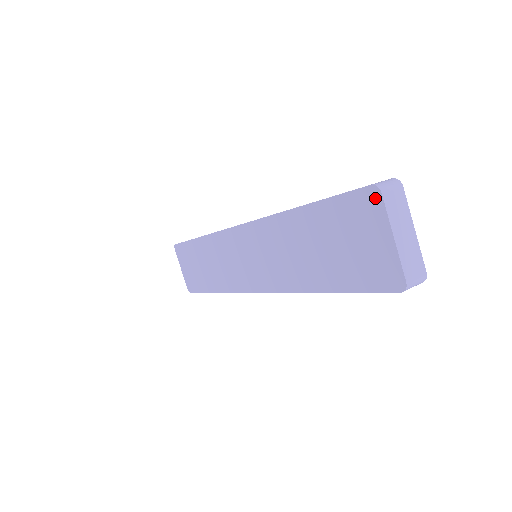
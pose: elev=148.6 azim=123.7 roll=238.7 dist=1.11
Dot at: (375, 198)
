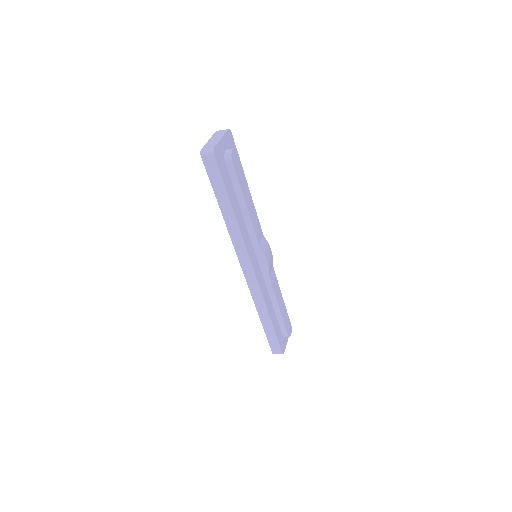
Dot at: occluded
